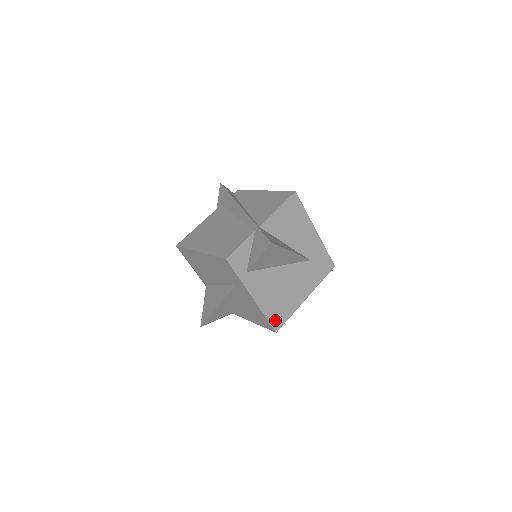
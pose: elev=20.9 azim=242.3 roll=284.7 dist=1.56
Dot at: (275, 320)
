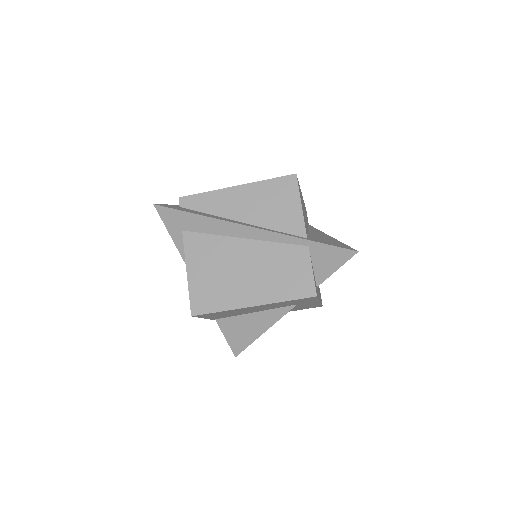
Dot at: occluded
